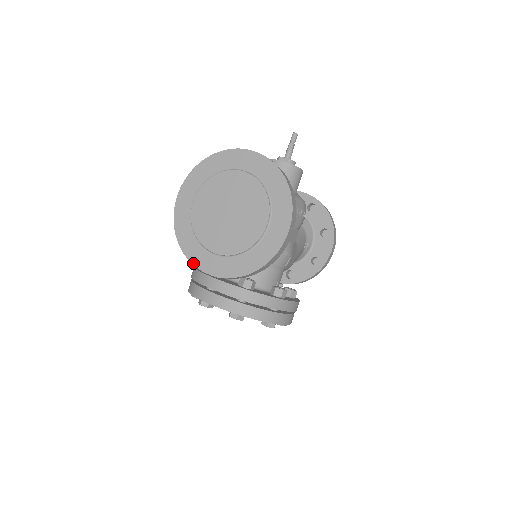
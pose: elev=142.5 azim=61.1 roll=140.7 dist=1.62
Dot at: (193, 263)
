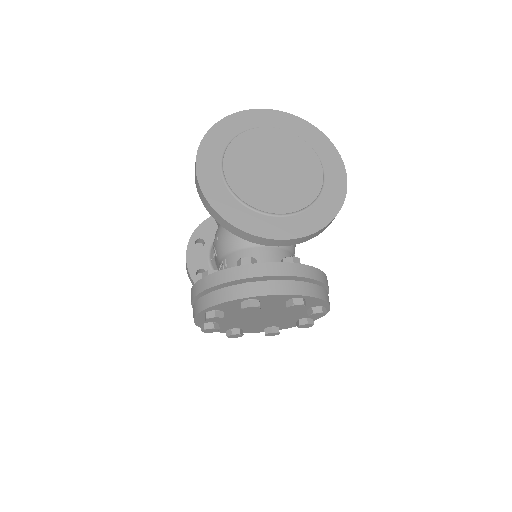
Dot at: (254, 234)
